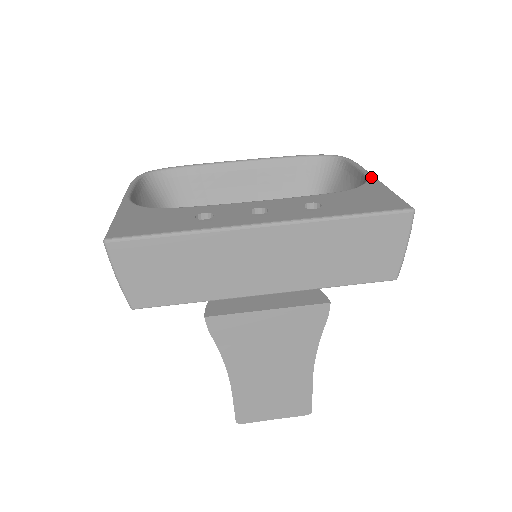
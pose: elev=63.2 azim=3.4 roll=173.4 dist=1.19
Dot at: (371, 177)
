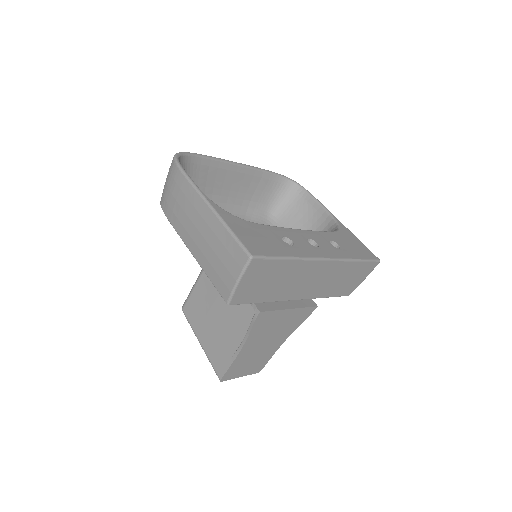
Dot at: (337, 219)
